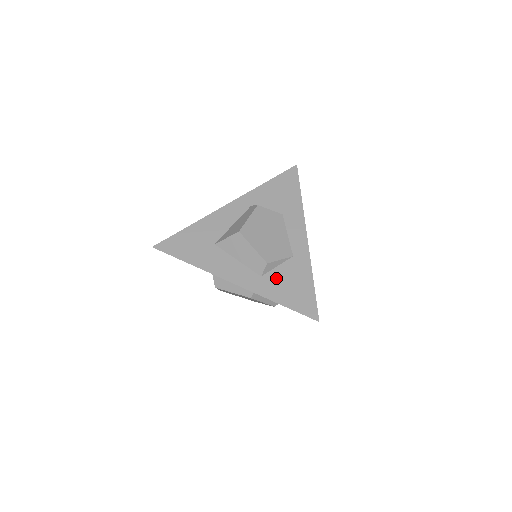
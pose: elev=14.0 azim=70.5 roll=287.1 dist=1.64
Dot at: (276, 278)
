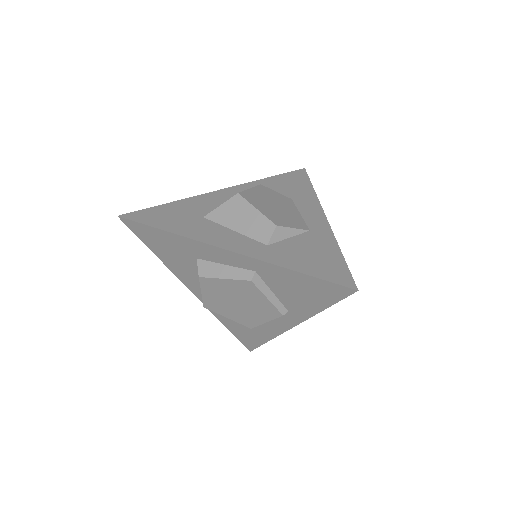
Dot at: (288, 247)
